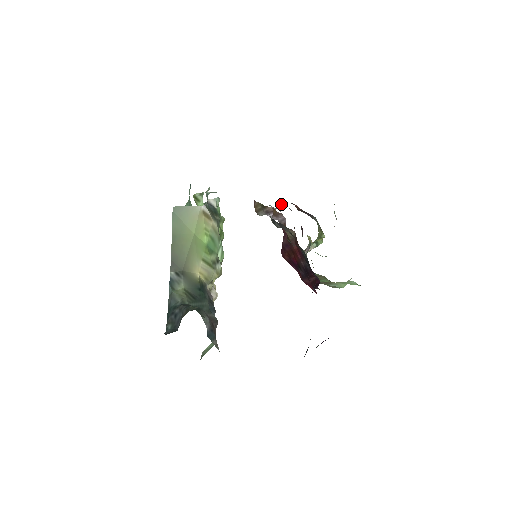
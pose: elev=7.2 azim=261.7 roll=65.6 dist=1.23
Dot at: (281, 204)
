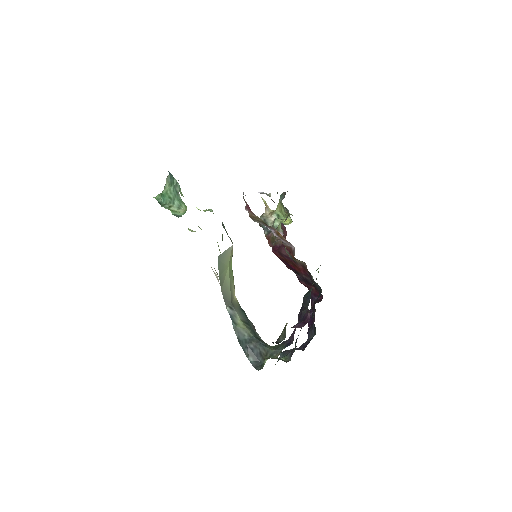
Dot at: occluded
